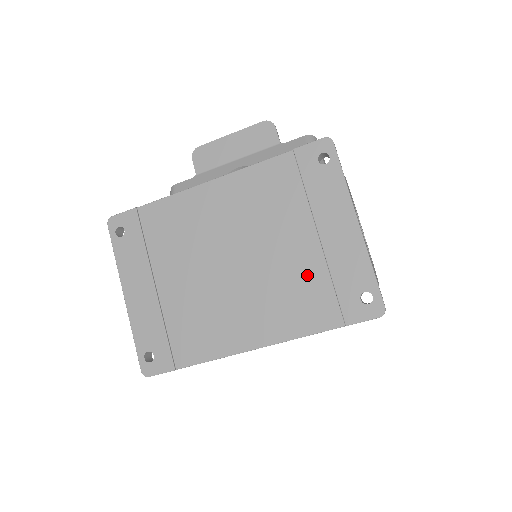
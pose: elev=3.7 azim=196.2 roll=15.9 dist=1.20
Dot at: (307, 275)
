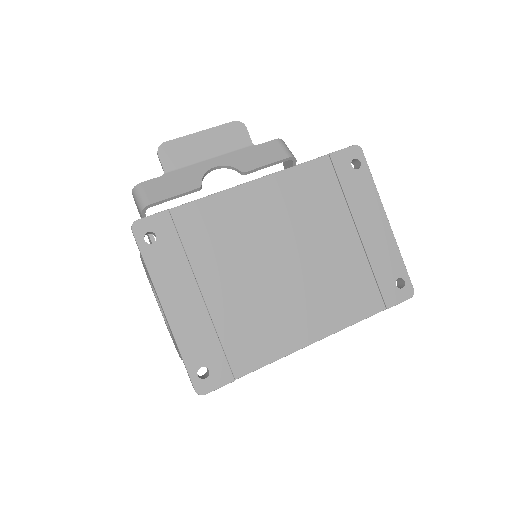
Dot at: (351, 268)
